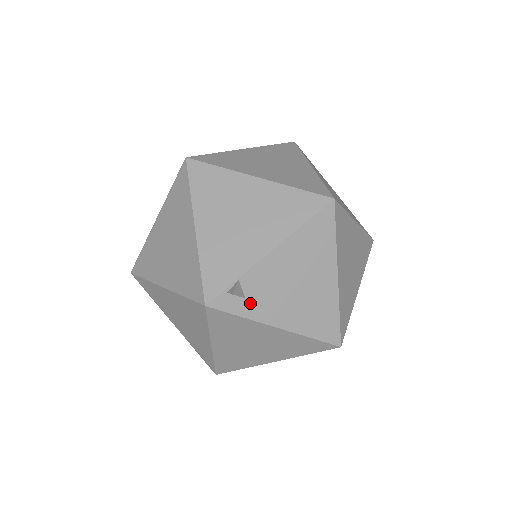
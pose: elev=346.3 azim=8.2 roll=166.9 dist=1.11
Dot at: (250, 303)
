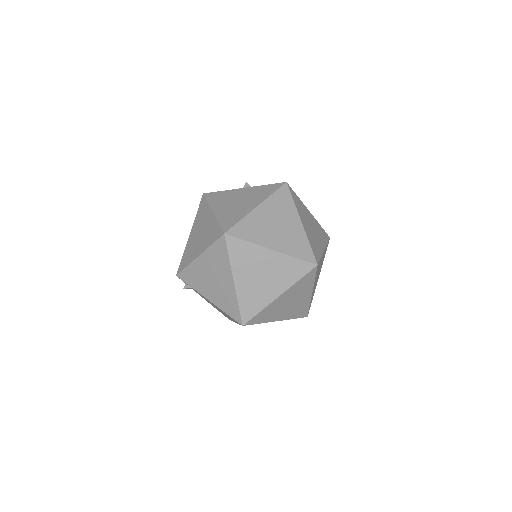
Dot at: occluded
